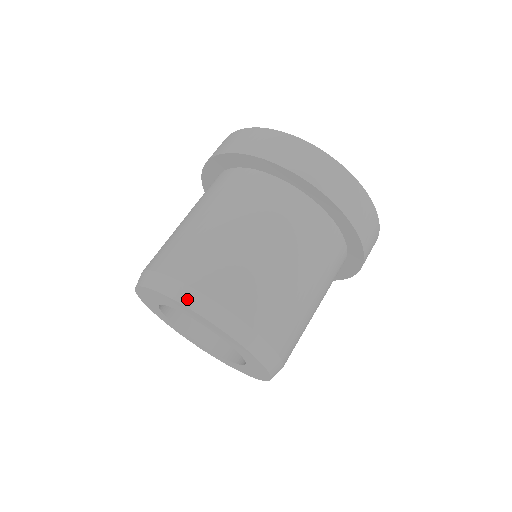
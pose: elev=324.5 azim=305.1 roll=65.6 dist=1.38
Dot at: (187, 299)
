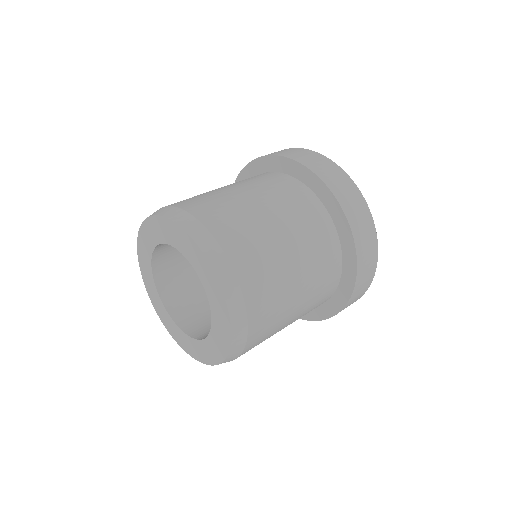
Dot at: (229, 290)
